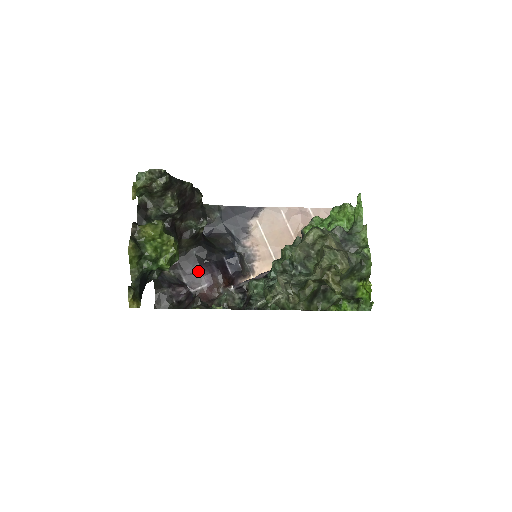
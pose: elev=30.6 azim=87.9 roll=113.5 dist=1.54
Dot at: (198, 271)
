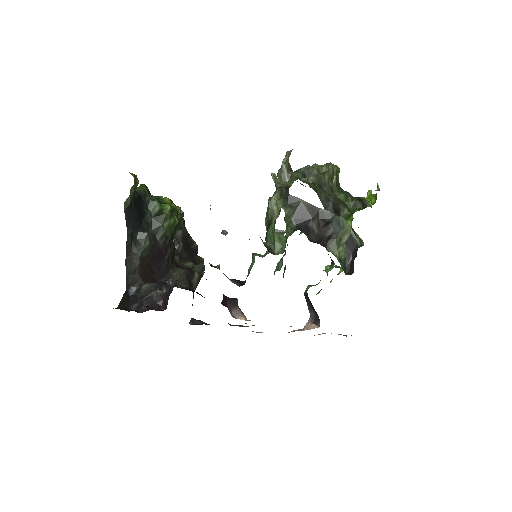
Dot at: occluded
